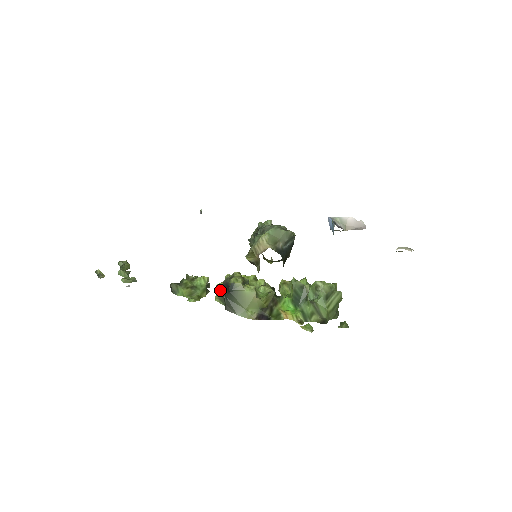
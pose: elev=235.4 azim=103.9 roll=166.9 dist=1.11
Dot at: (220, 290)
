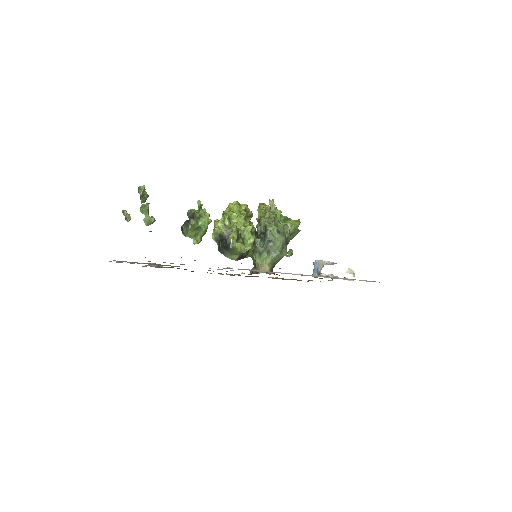
Dot at: (218, 234)
